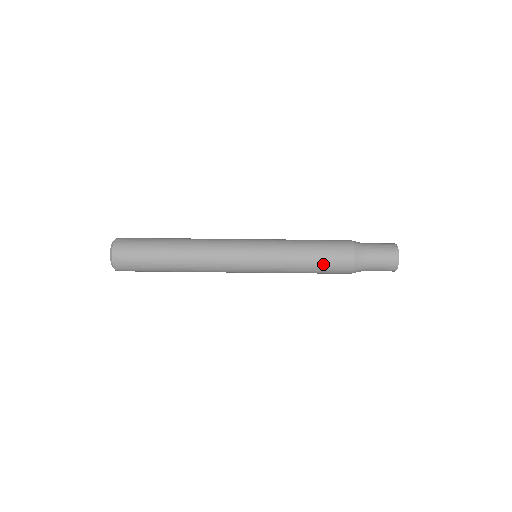
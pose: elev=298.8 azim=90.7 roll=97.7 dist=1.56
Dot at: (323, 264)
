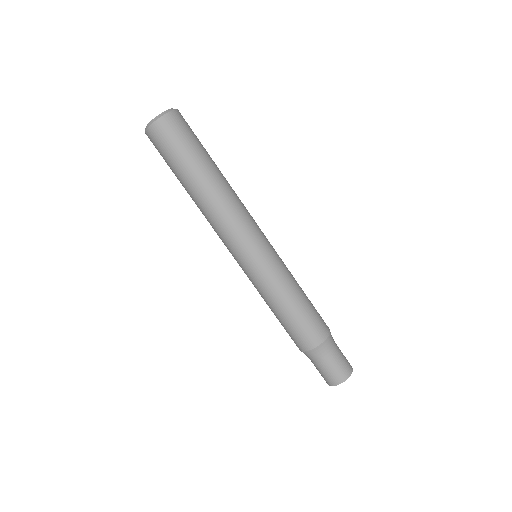
Dot at: (287, 325)
